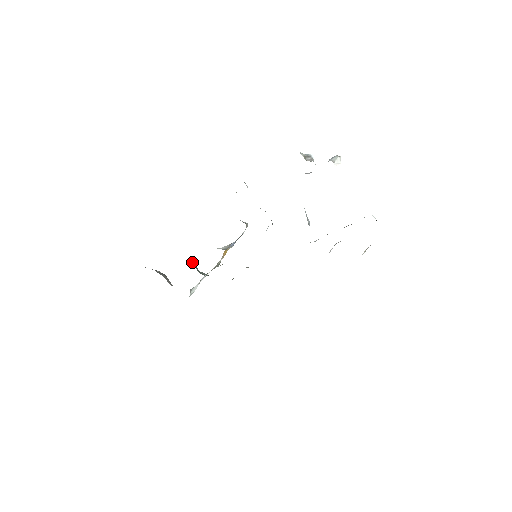
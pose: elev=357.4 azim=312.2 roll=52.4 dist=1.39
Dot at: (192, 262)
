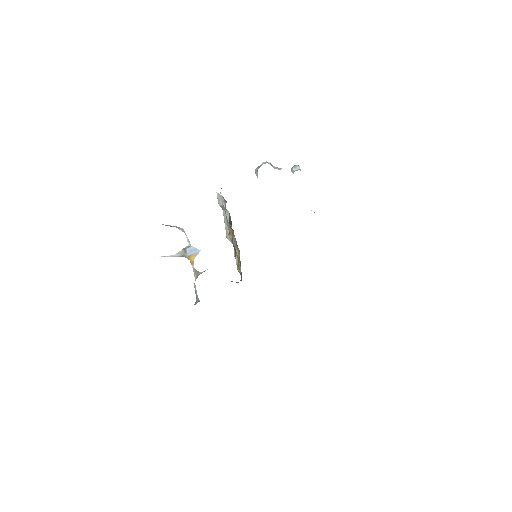
Dot at: occluded
